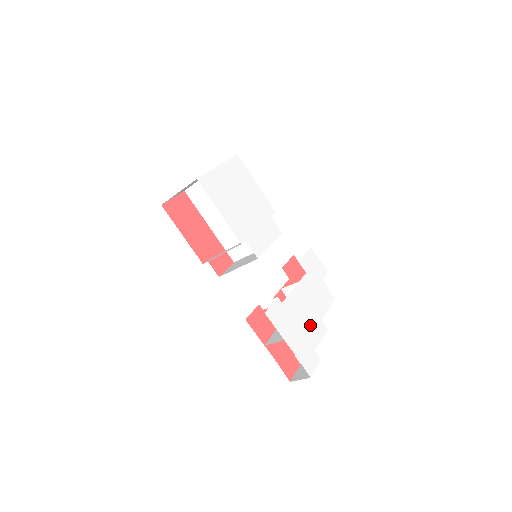
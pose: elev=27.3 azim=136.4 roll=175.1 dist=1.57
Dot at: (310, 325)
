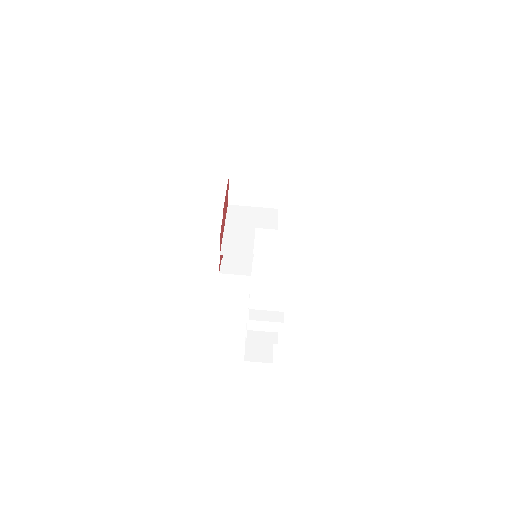
Dot at: occluded
